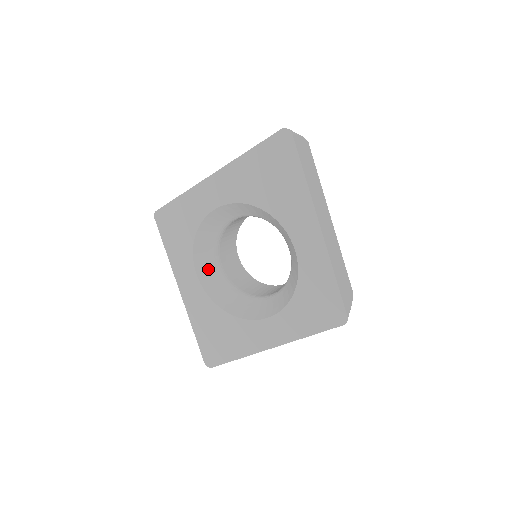
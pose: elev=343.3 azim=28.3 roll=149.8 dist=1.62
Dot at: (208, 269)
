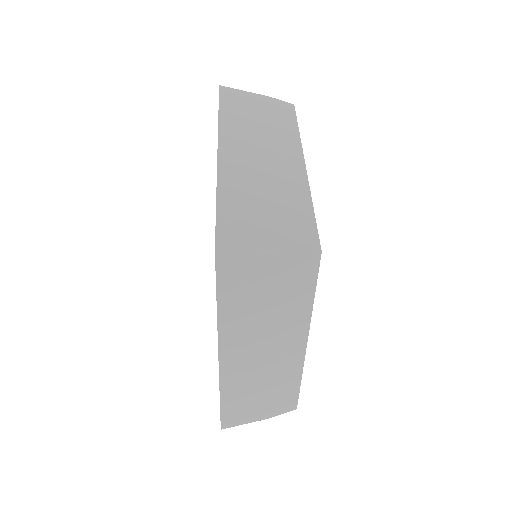
Dot at: occluded
